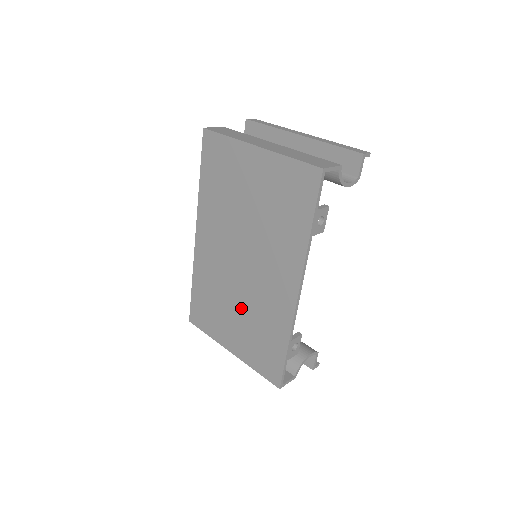
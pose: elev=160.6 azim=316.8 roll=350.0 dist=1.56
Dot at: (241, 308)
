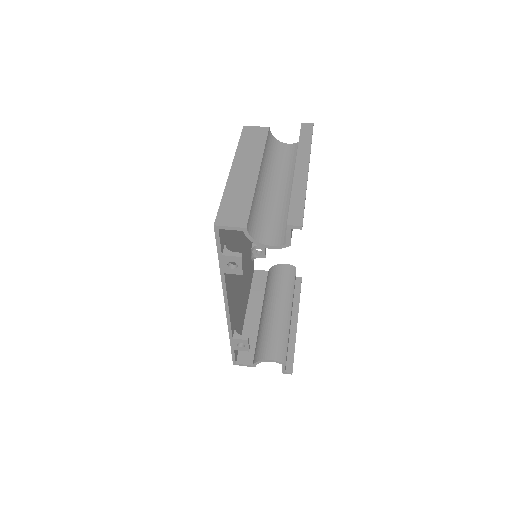
Dot at: occluded
